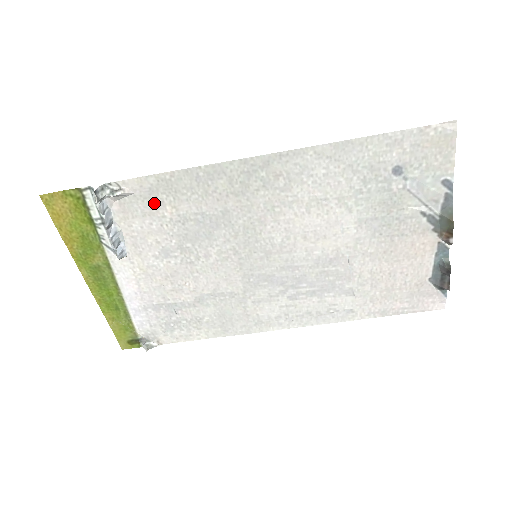
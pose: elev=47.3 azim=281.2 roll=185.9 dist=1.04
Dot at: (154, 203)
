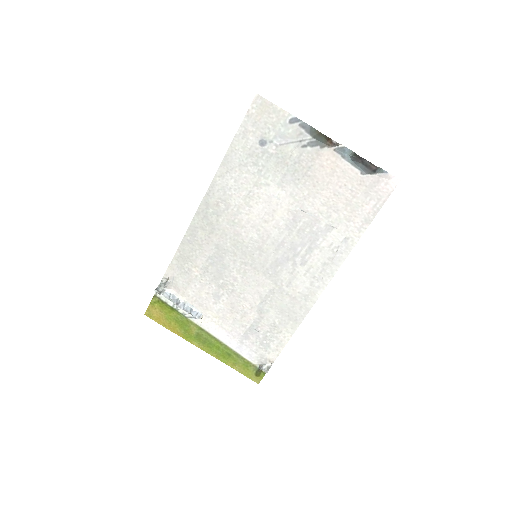
Dot at: (186, 273)
